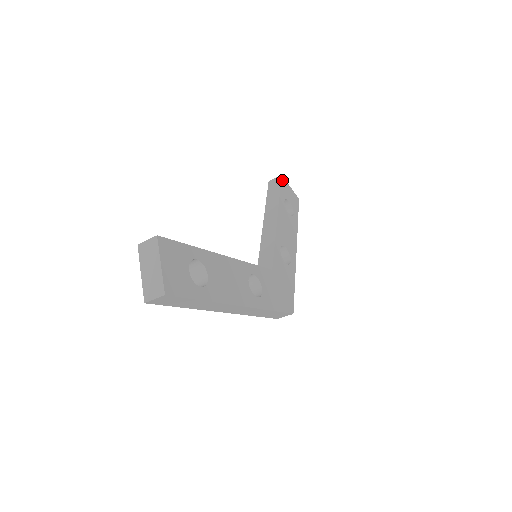
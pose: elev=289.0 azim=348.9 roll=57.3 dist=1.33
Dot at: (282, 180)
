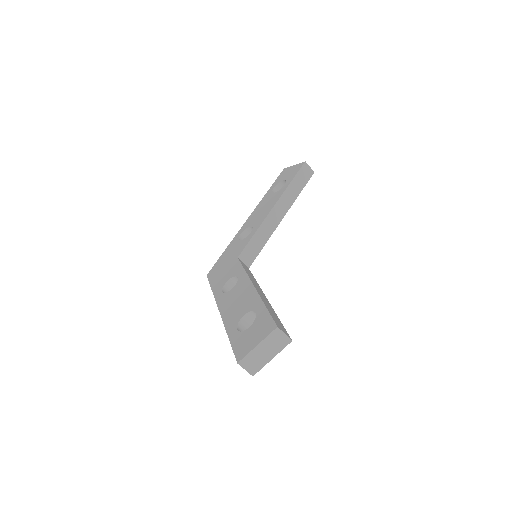
Dot at: (310, 177)
